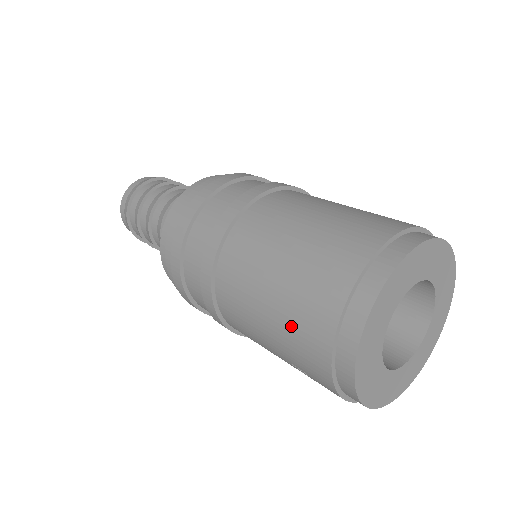
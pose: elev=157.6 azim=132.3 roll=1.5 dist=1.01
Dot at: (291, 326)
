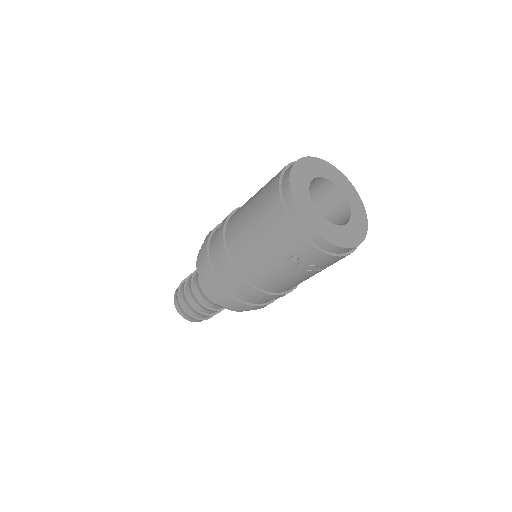
Dot at: (268, 228)
